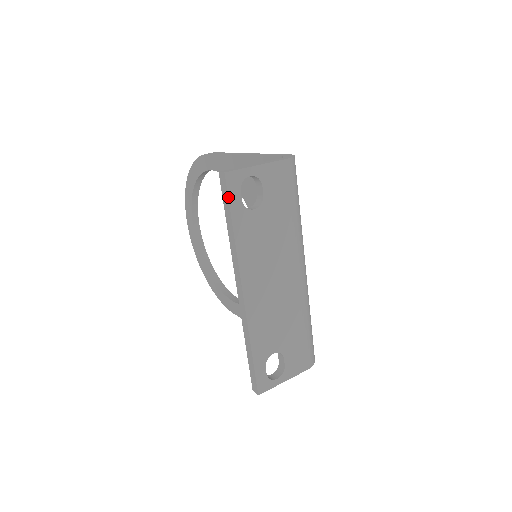
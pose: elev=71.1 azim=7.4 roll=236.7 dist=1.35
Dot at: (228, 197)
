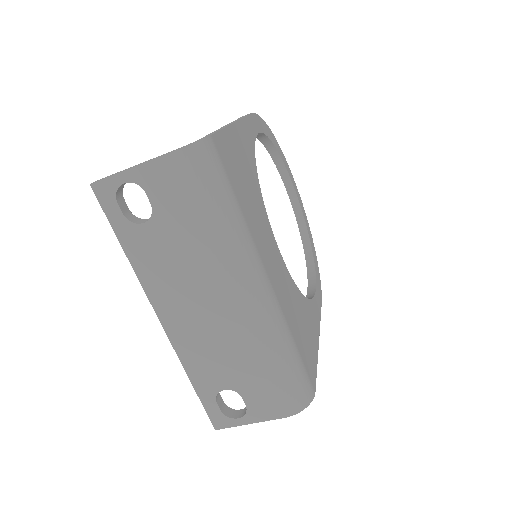
Dot at: (104, 212)
